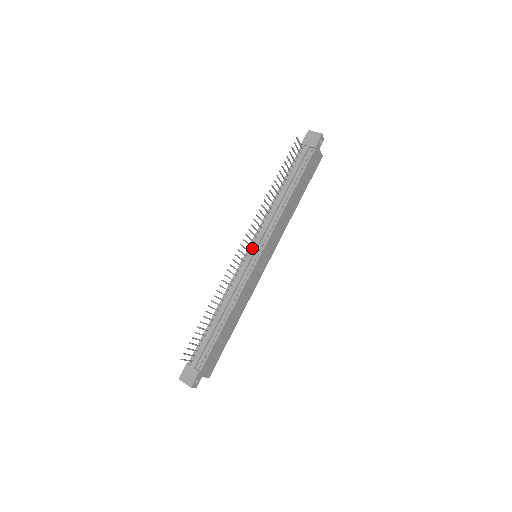
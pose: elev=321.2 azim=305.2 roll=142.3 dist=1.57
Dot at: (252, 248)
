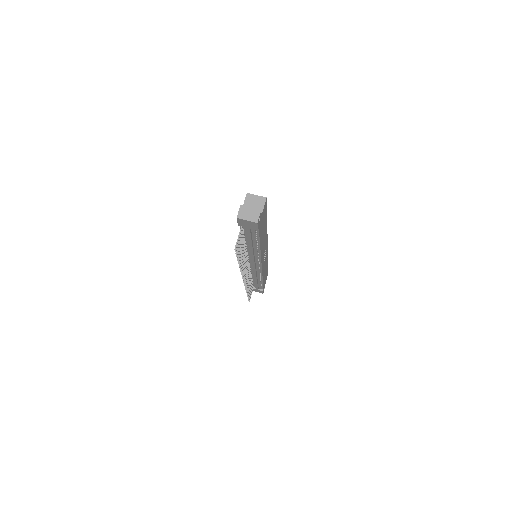
Dot at: (251, 263)
